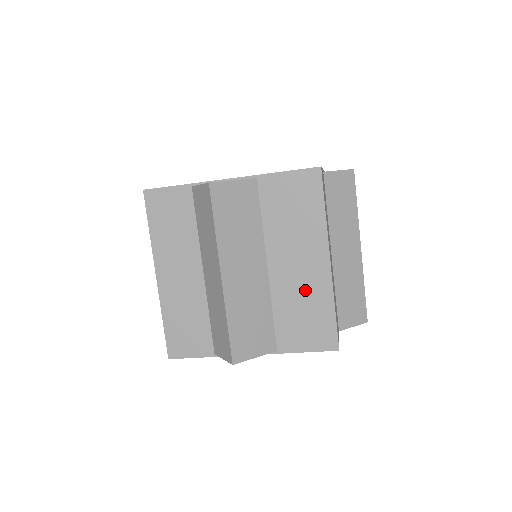
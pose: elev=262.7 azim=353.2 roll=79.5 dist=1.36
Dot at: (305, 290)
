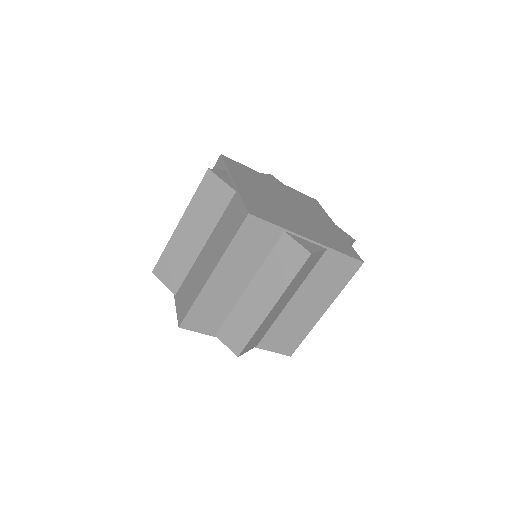
Dot at: (300, 321)
